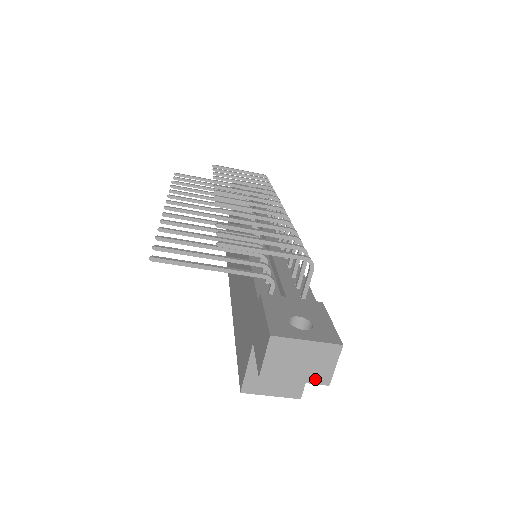
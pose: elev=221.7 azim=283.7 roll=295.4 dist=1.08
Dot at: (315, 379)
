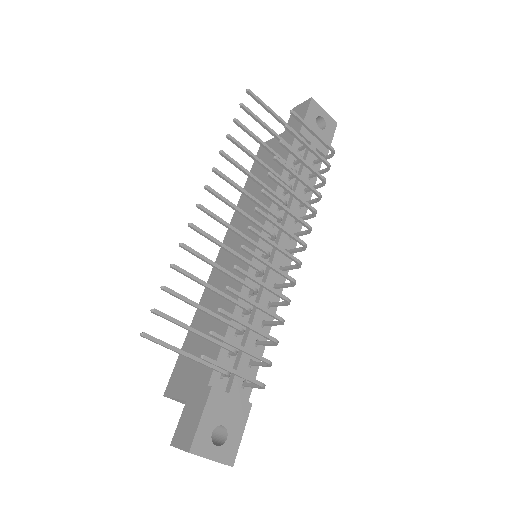
Dot at: occluded
